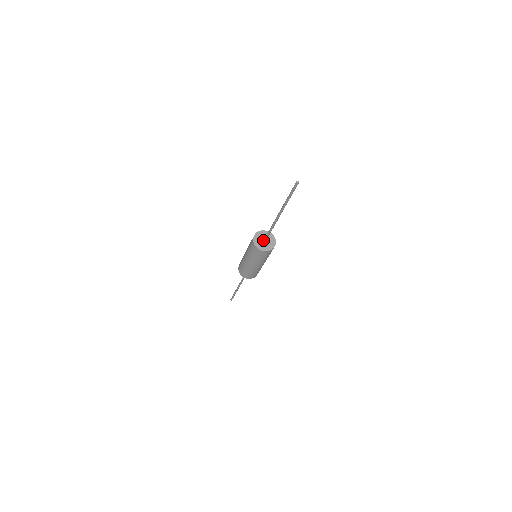
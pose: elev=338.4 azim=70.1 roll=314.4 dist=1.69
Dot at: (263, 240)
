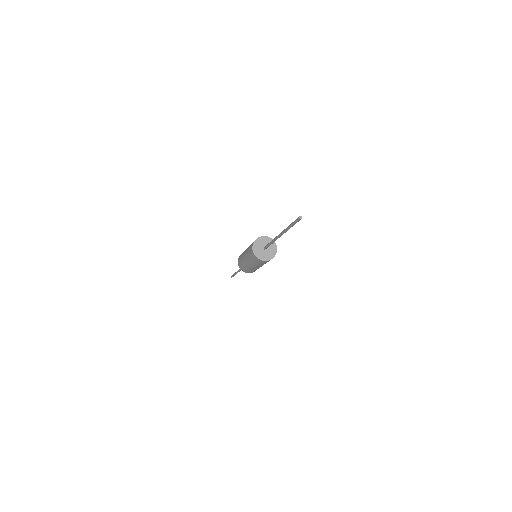
Dot at: (263, 248)
